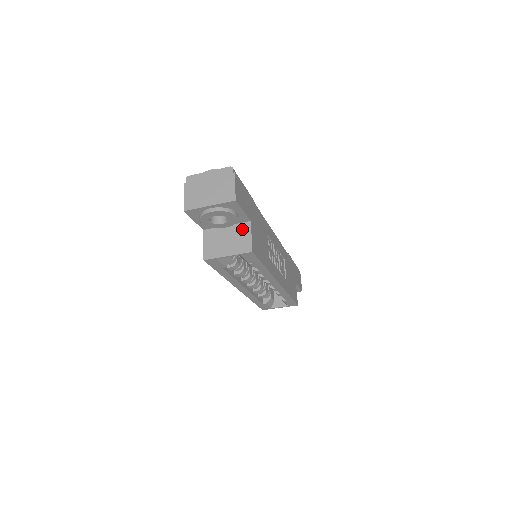
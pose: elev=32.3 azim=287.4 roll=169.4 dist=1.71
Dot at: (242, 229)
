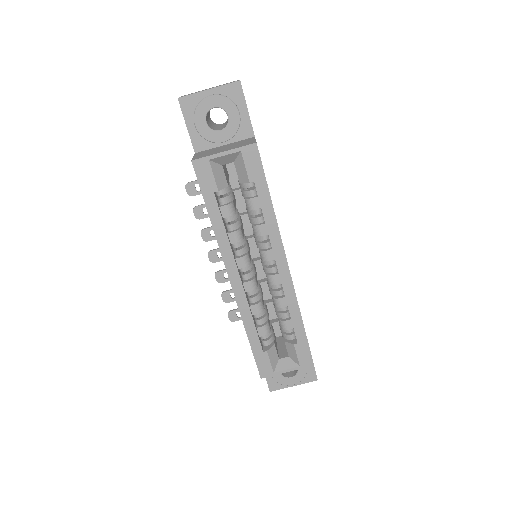
Dot at: (244, 141)
